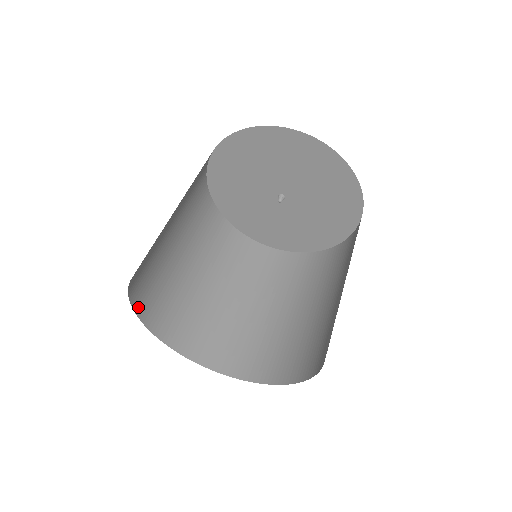
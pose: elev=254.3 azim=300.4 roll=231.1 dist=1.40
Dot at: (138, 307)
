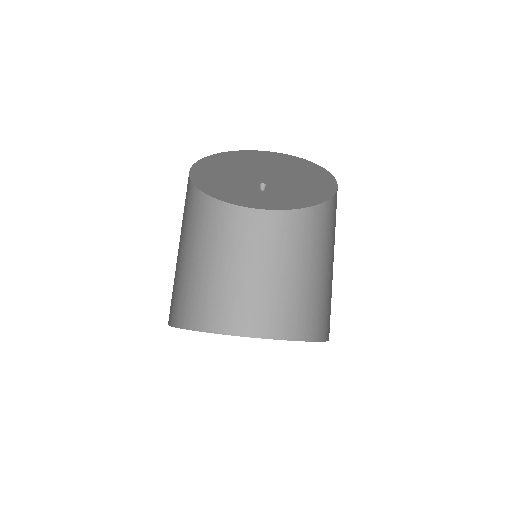
Dot at: (179, 323)
